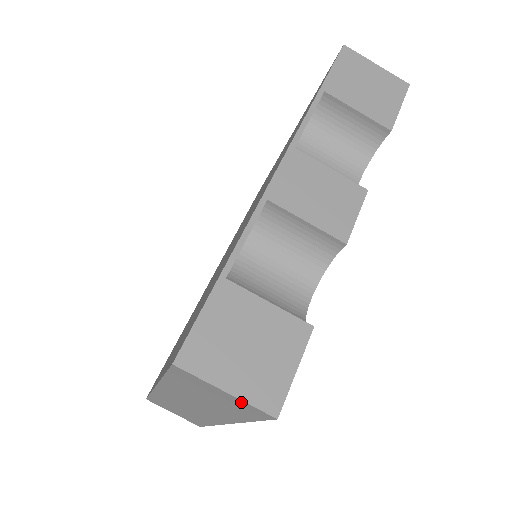
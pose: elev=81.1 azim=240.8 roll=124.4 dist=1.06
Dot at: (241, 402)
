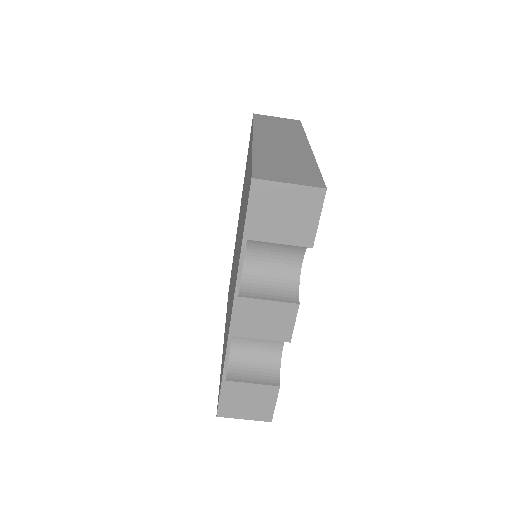
Dot at: occluded
